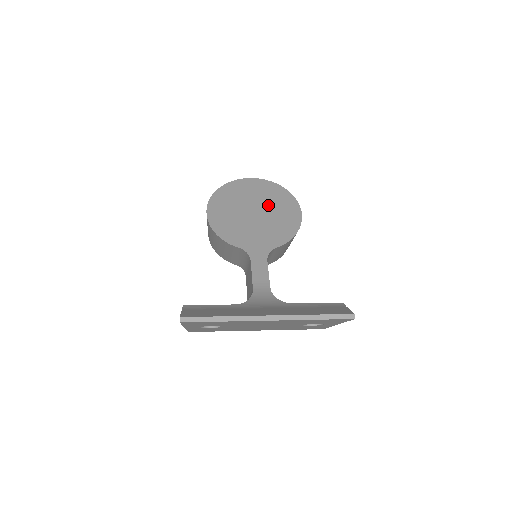
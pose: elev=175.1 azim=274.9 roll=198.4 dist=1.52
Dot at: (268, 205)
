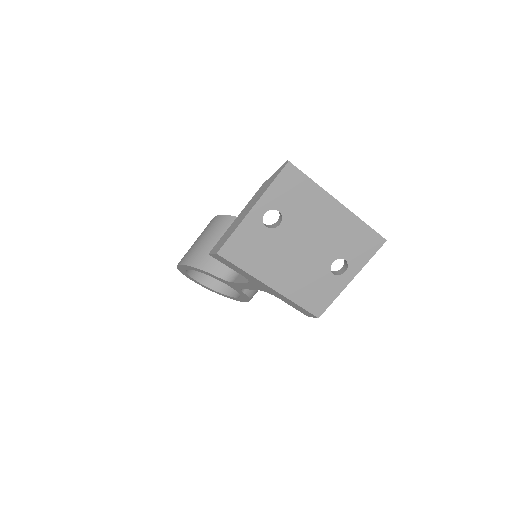
Dot at: occluded
